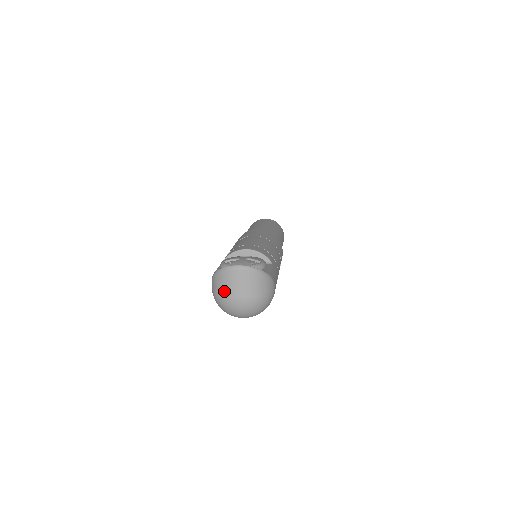
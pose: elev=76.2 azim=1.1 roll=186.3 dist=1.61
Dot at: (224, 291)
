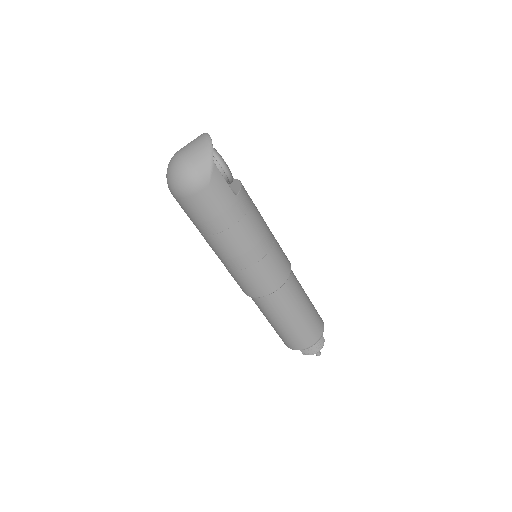
Dot at: occluded
